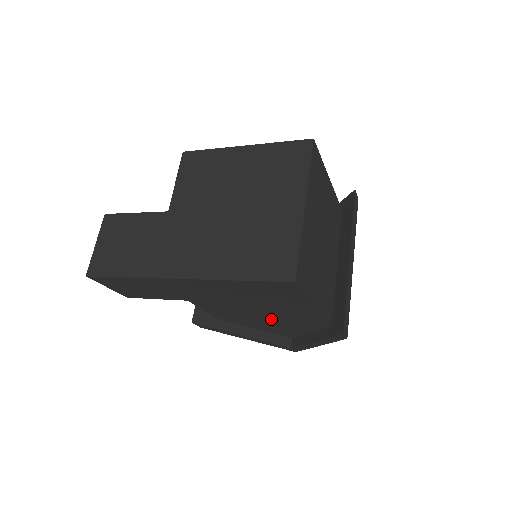
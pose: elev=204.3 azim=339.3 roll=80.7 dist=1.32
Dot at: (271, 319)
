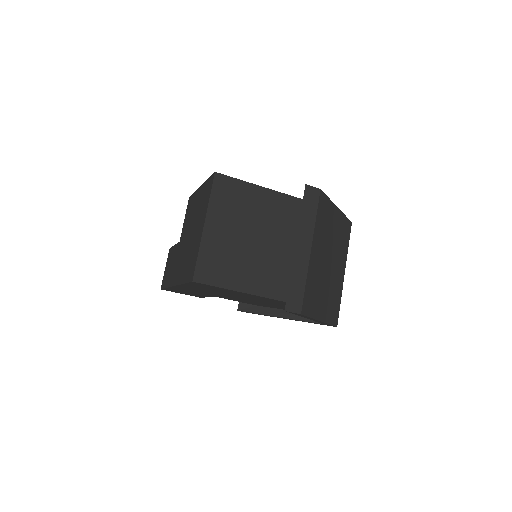
Dot at: (268, 303)
